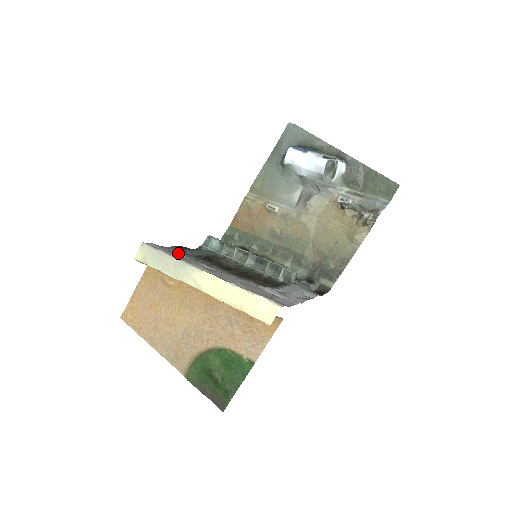
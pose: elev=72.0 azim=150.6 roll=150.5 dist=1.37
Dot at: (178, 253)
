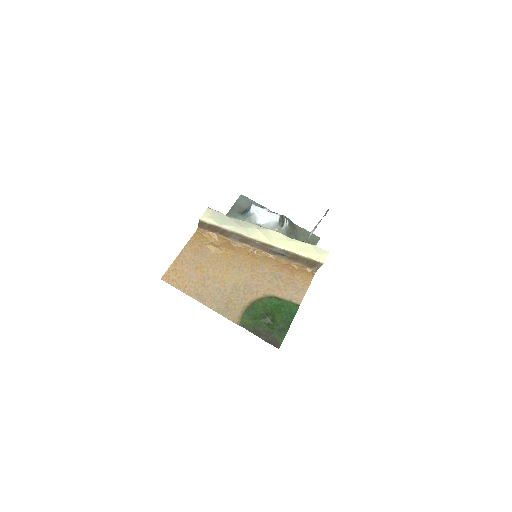
Dot at: occluded
